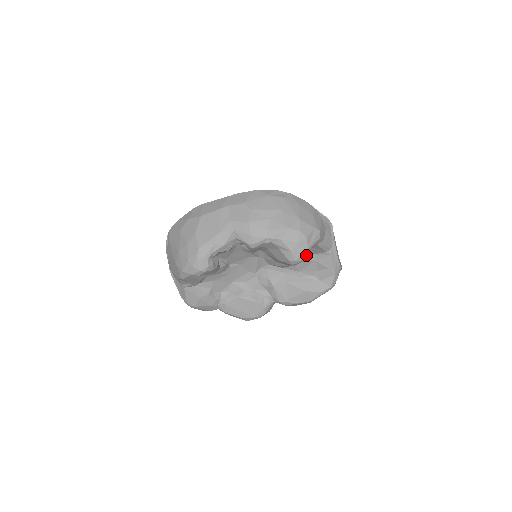
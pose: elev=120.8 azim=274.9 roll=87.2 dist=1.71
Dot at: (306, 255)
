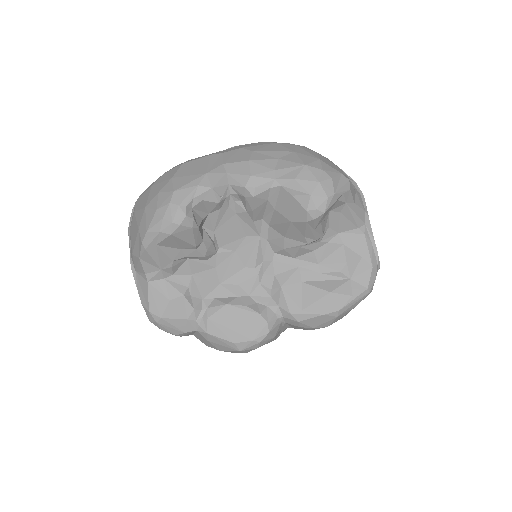
Dot at: (329, 231)
